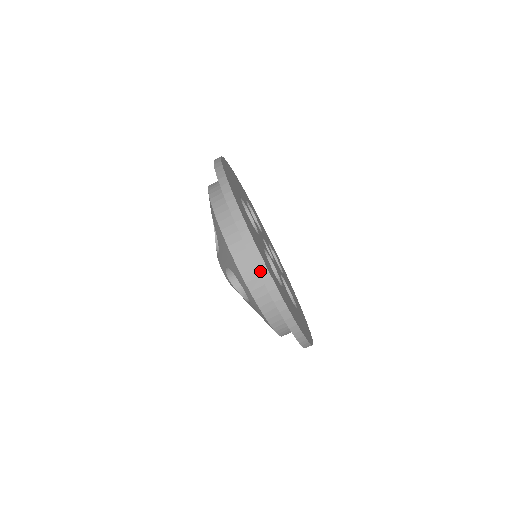
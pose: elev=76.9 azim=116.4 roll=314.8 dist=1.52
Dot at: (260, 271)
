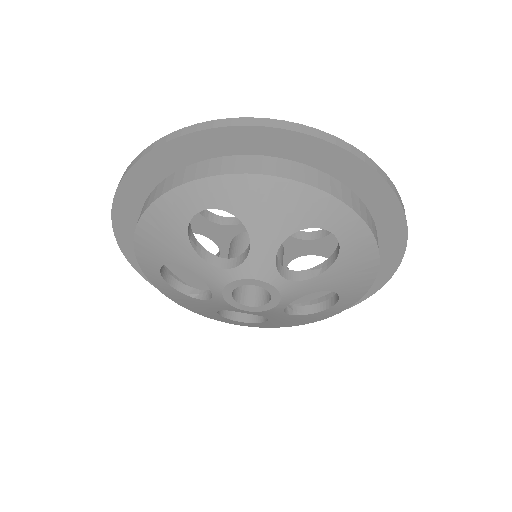
Dot at: (355, 154)
